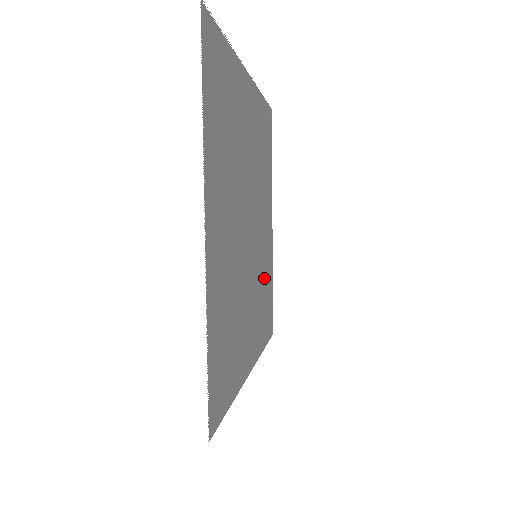
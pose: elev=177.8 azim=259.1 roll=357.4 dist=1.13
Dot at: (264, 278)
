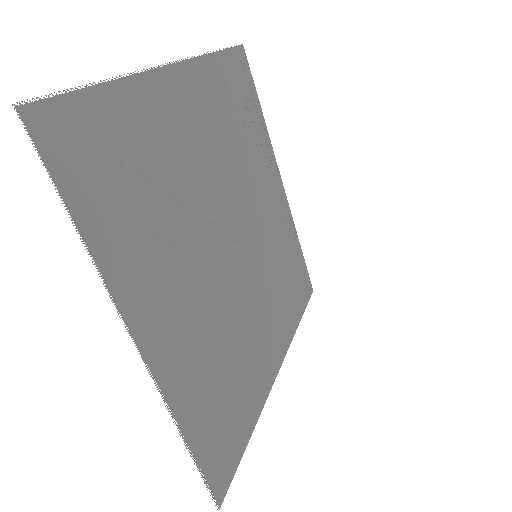
Dot at: occluded
